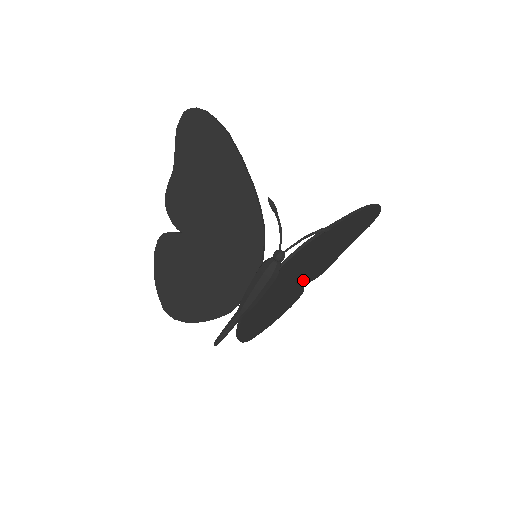
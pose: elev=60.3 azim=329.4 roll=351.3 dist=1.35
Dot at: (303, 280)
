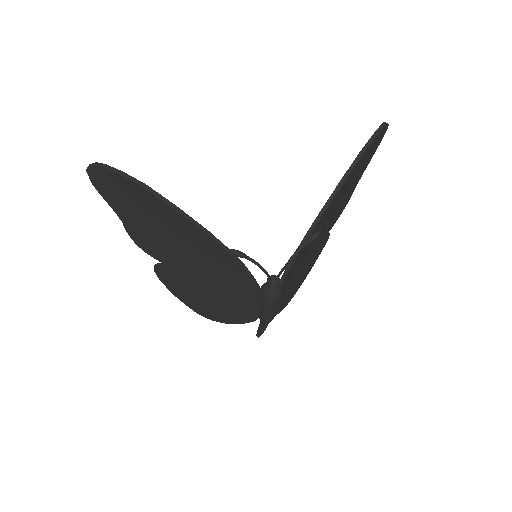
Dot at: (322, 239)
